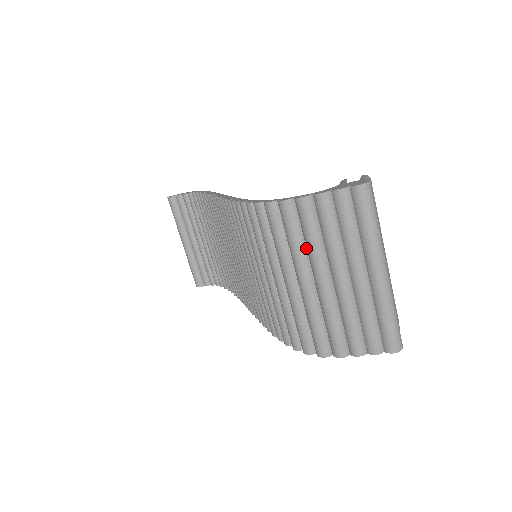
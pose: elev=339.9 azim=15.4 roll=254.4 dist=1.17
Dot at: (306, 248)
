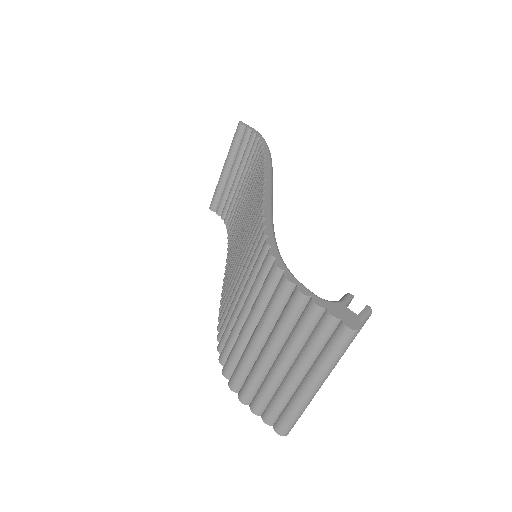
Dot at: (277, 321)
